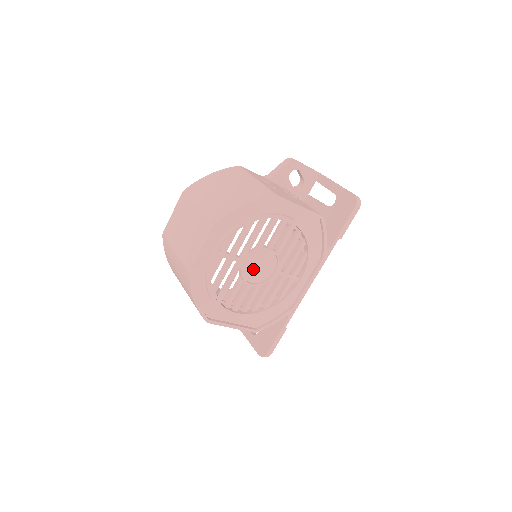
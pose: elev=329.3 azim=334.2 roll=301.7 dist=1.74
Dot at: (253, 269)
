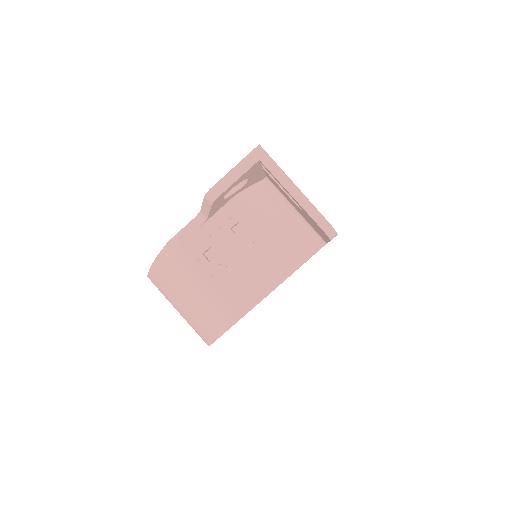
Dot at: occluded
